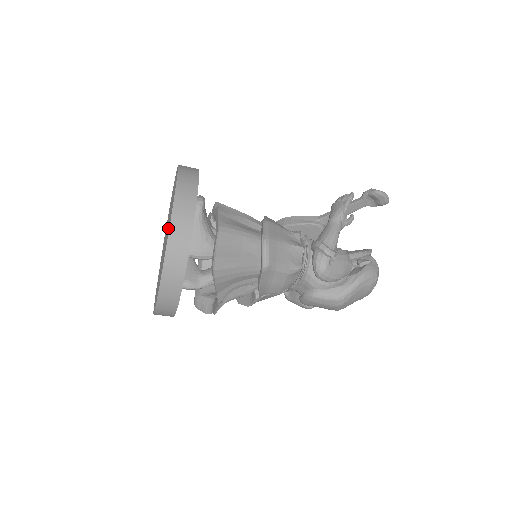
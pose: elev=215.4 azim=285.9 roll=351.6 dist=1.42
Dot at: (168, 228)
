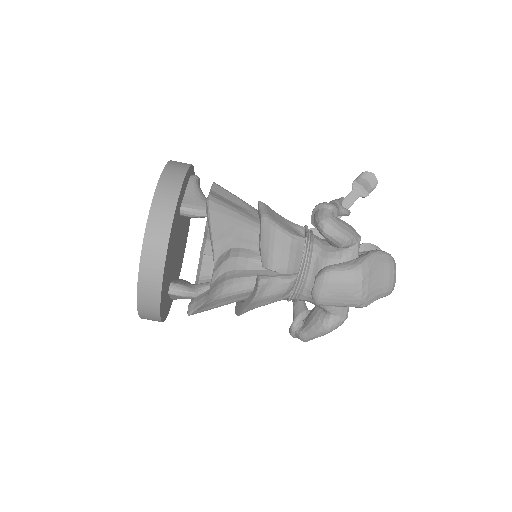
Dot at: occluded
